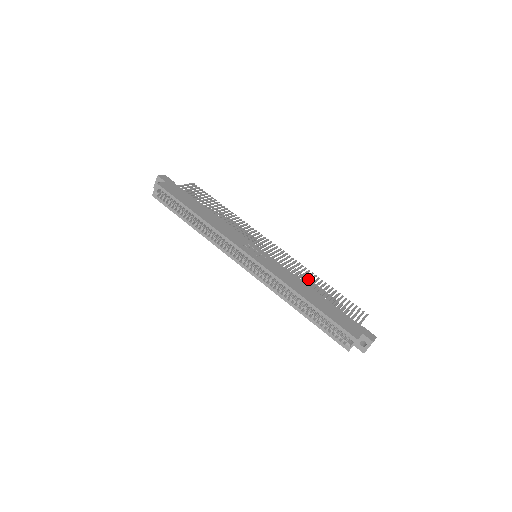
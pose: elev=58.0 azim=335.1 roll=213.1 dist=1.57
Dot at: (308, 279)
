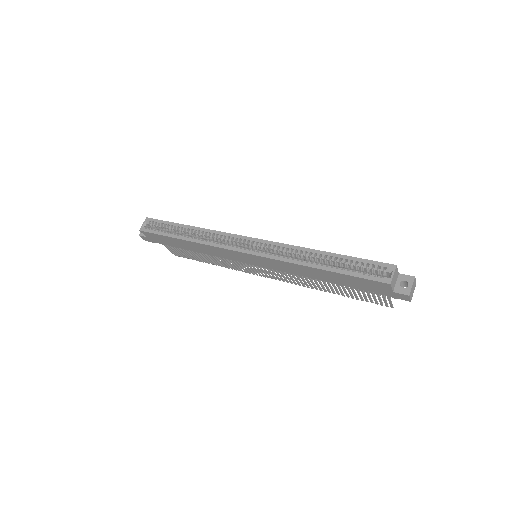
Dot at: (316, 288)
